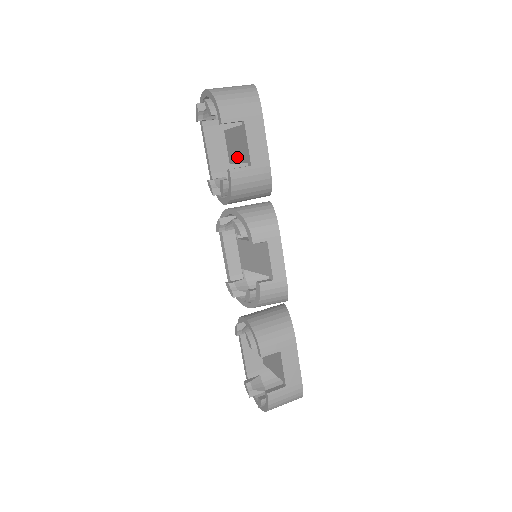
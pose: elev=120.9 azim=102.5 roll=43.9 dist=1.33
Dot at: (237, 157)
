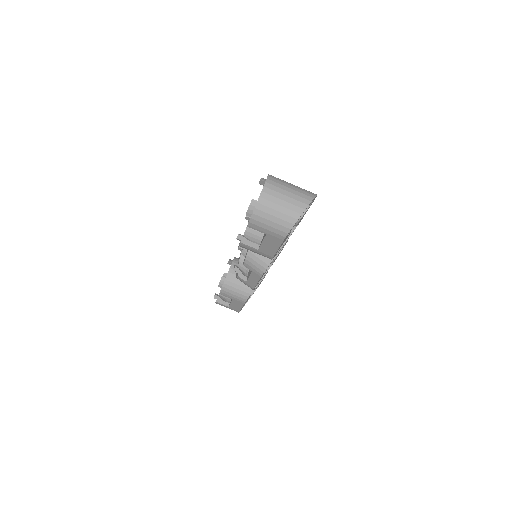
Dot at: occluded
